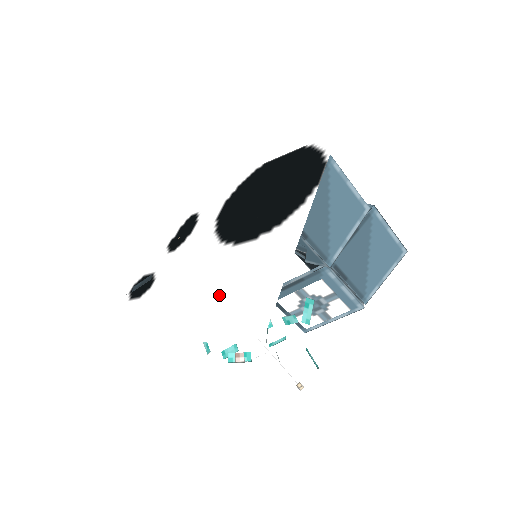
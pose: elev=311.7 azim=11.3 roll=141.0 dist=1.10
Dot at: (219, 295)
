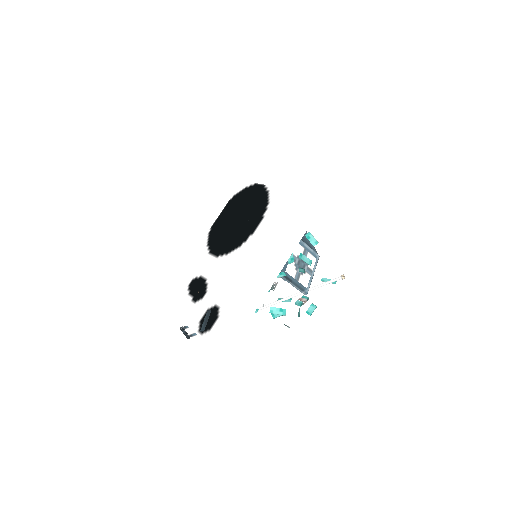
Dot at: (280, 234)
